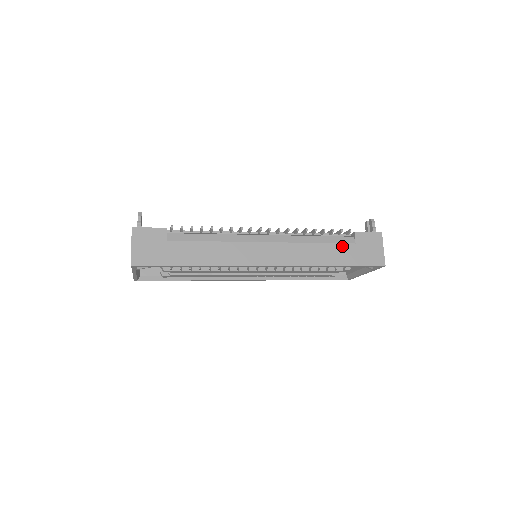
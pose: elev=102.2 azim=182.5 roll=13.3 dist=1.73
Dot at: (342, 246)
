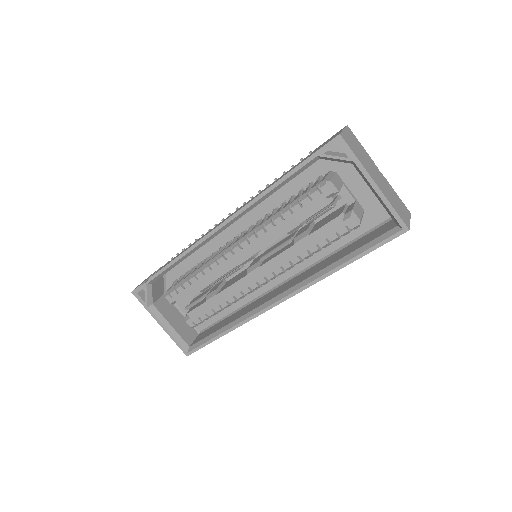
Dot at: occluded
